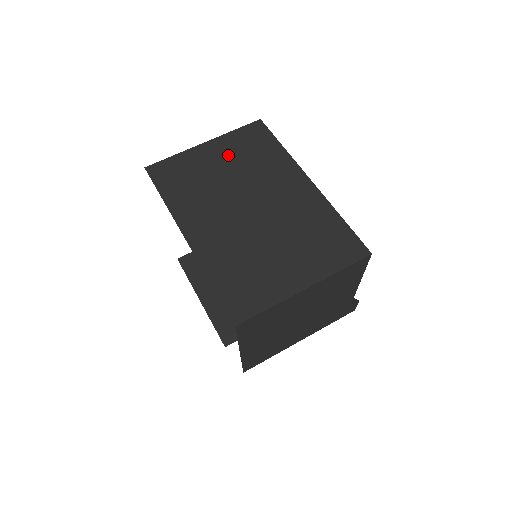
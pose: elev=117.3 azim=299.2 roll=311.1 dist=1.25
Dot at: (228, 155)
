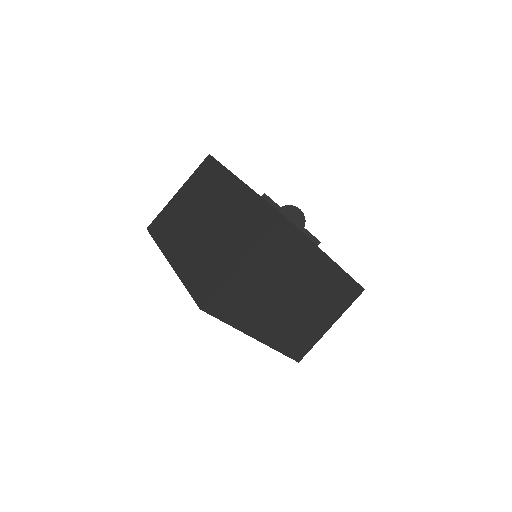
Dot at: (265, 265)
